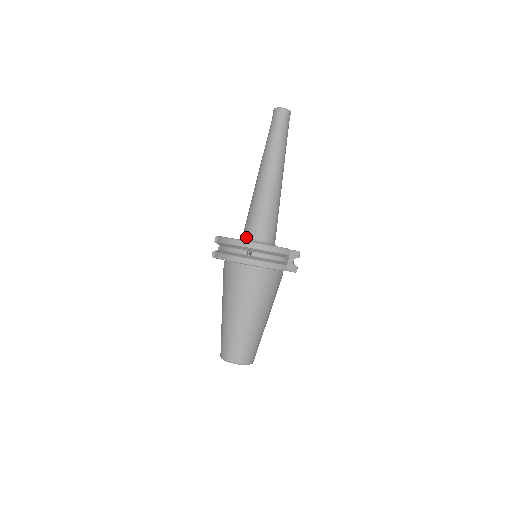
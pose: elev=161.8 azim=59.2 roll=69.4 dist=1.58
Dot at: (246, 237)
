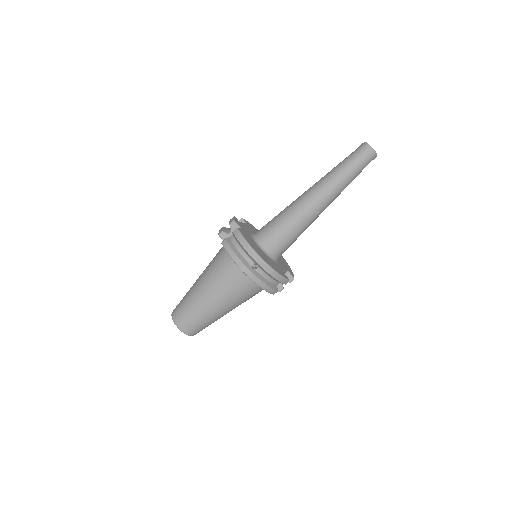
Dot at: (260, 240)
